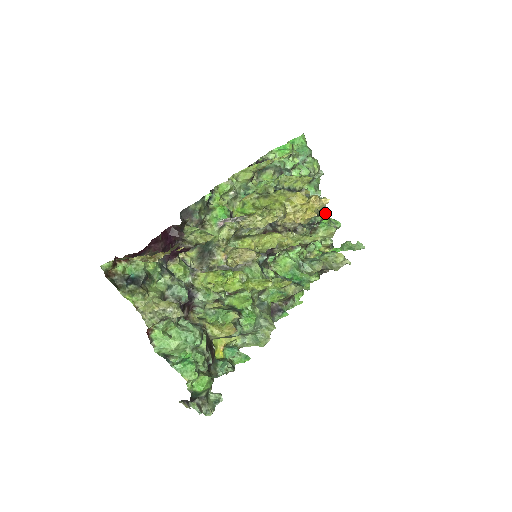
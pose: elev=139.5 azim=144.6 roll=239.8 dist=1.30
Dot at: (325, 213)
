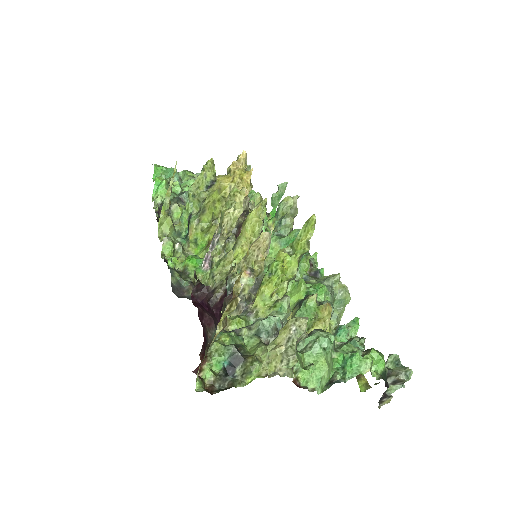
Dot at: occluded
